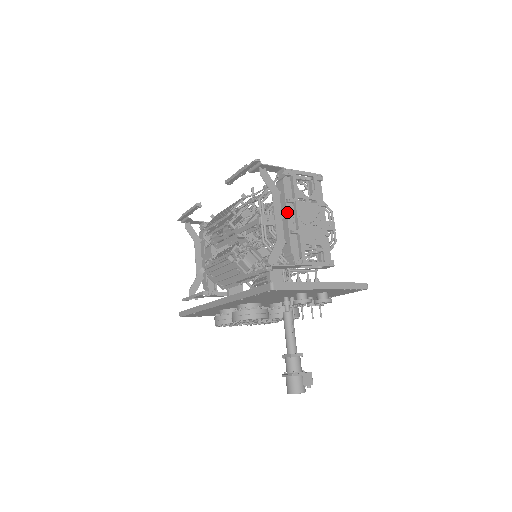
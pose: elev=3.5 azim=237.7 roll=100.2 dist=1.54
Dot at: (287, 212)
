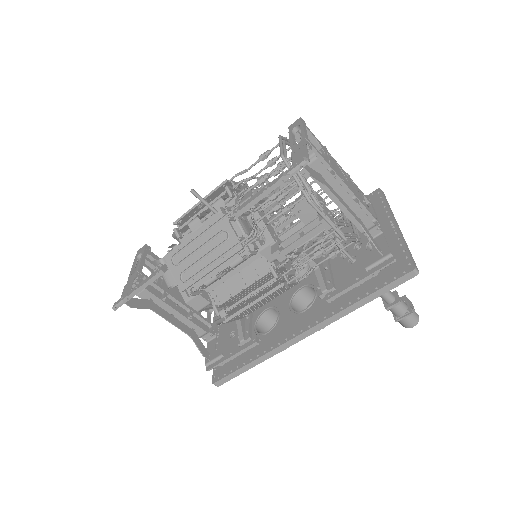
Dot at: (339, 189)
